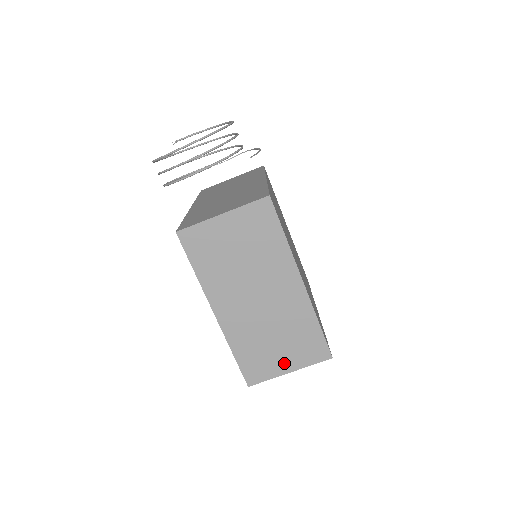
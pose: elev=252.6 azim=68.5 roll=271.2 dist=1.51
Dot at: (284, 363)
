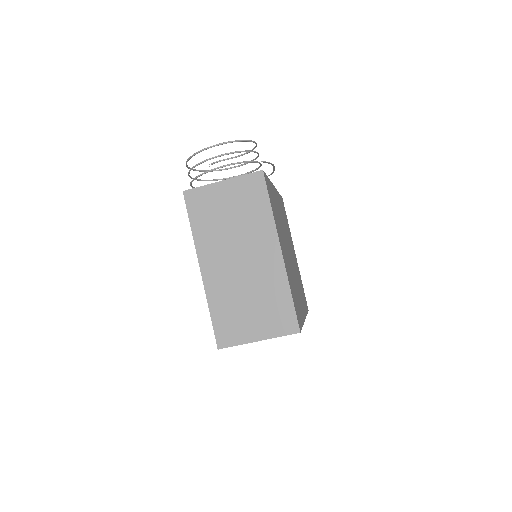
Dot at: (254, 330)
